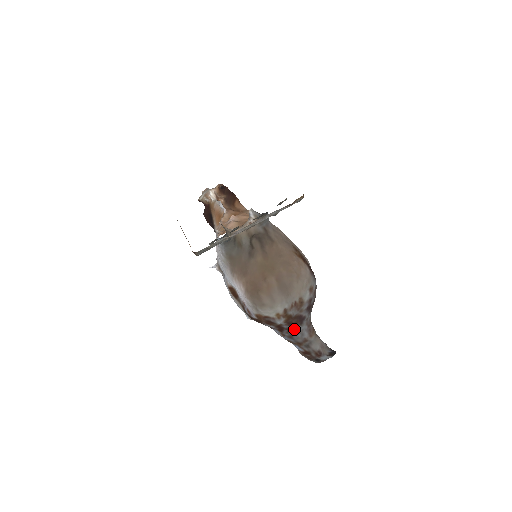
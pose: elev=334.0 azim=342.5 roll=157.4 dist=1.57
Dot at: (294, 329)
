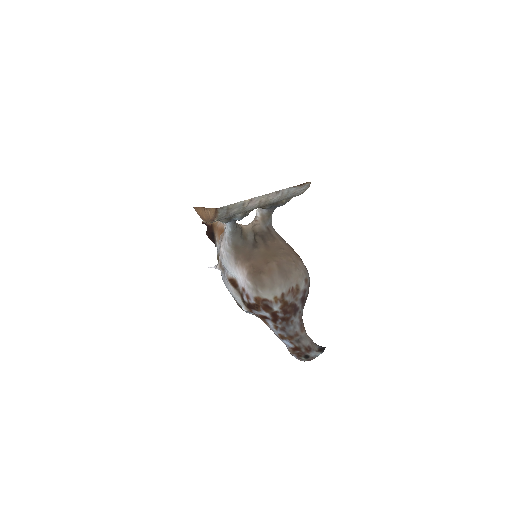
Dot at: (288, 319)
